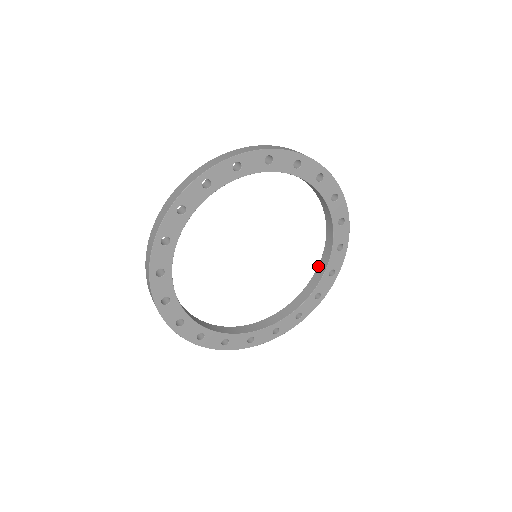
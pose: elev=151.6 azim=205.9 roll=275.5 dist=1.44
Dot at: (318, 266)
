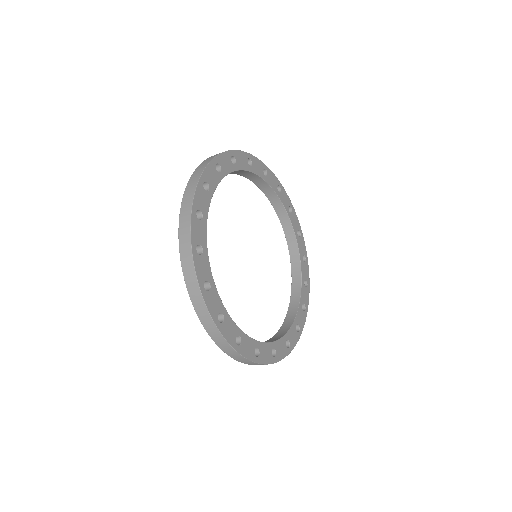
Dot at: (290, 260)
